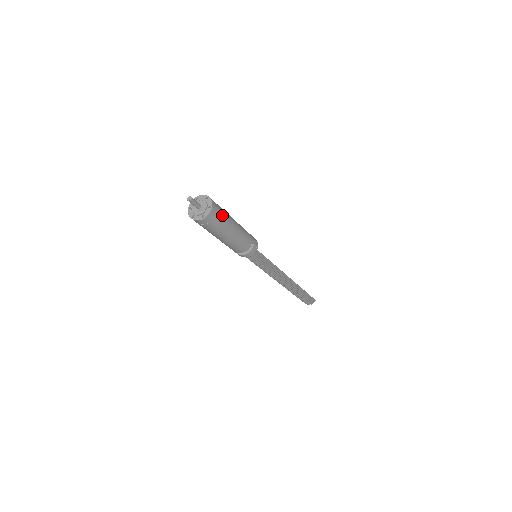
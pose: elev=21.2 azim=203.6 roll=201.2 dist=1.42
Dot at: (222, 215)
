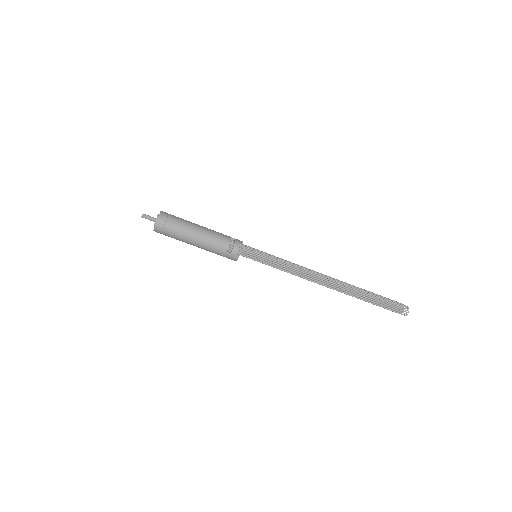
Dot at: (177, 217)
